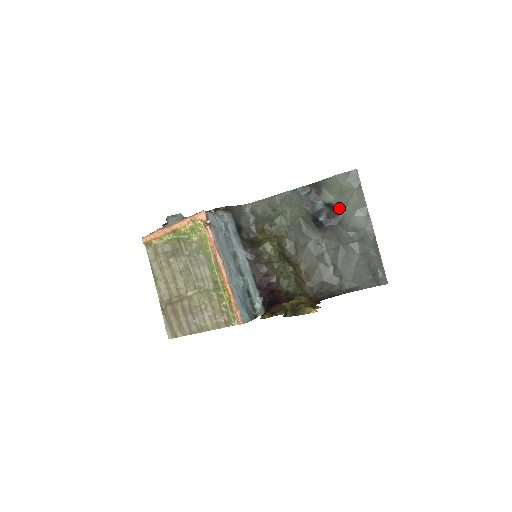
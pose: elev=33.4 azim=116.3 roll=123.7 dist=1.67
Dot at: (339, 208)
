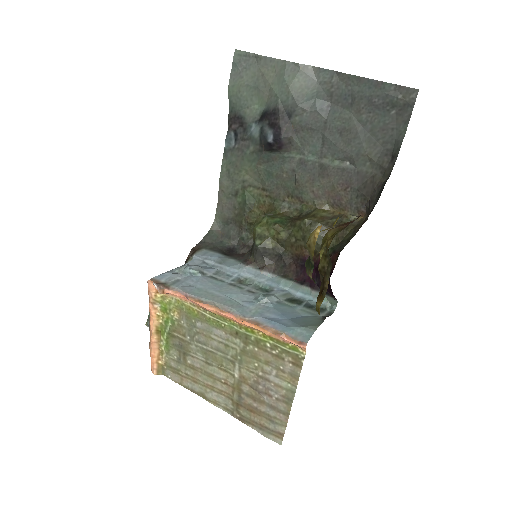
Dot at: (271, 105)
